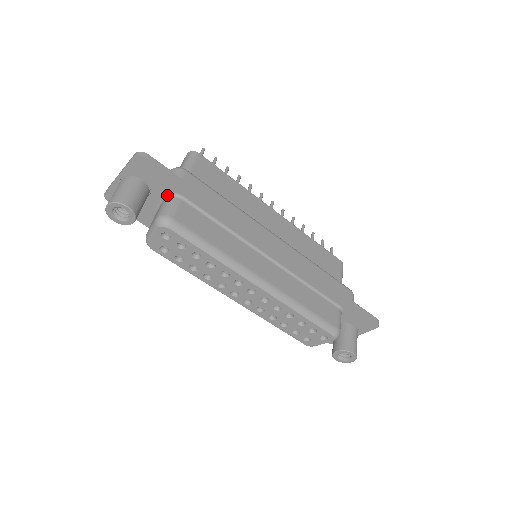
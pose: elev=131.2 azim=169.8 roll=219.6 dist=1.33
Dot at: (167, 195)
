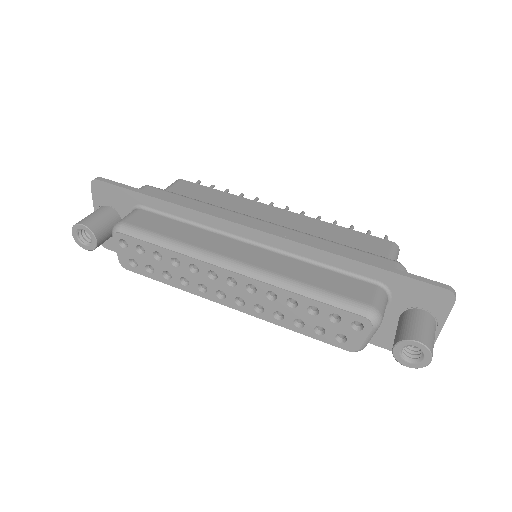
Dot at: occluded
